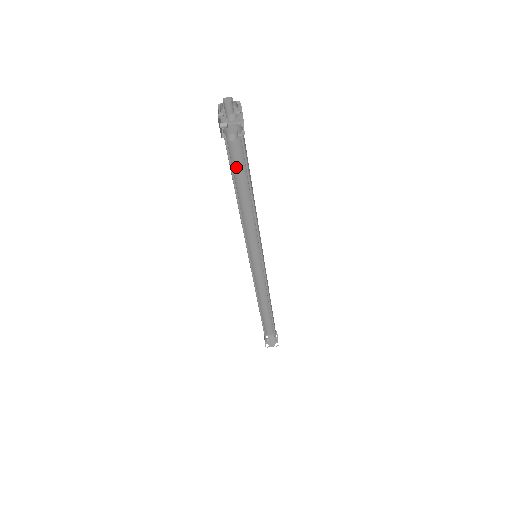
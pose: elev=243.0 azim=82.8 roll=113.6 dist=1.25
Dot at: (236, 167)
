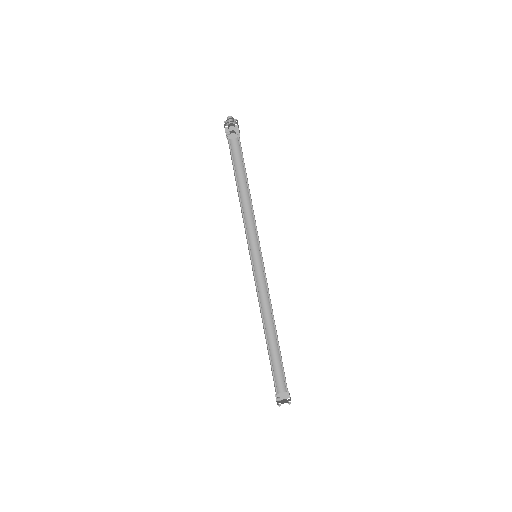
Dot at: (237, 171)
